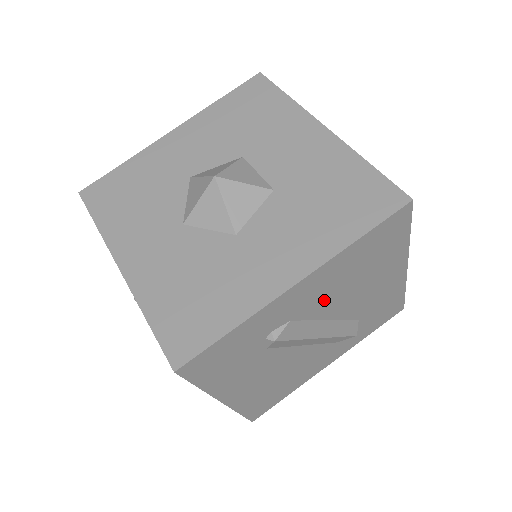
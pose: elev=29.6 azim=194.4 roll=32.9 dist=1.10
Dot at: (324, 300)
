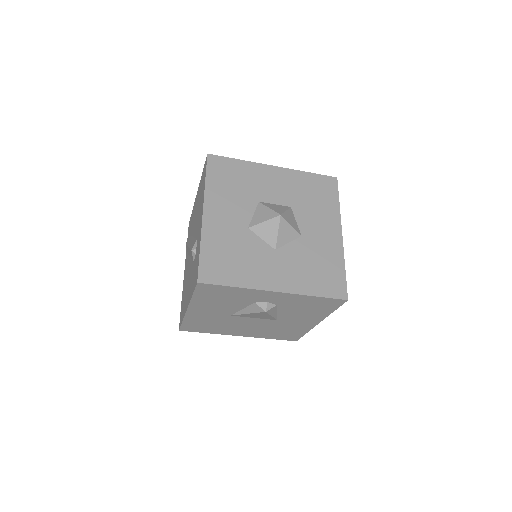
Dot at: occluded
